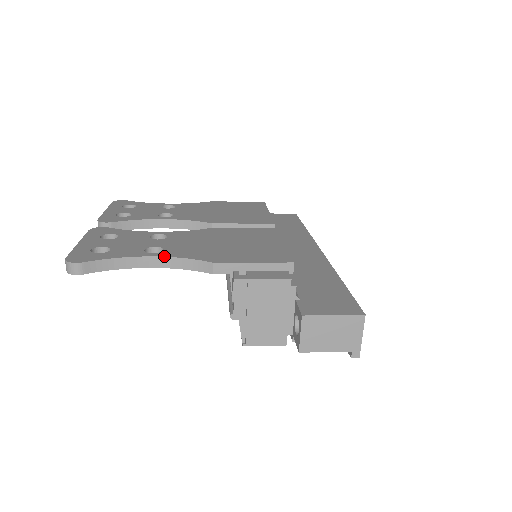
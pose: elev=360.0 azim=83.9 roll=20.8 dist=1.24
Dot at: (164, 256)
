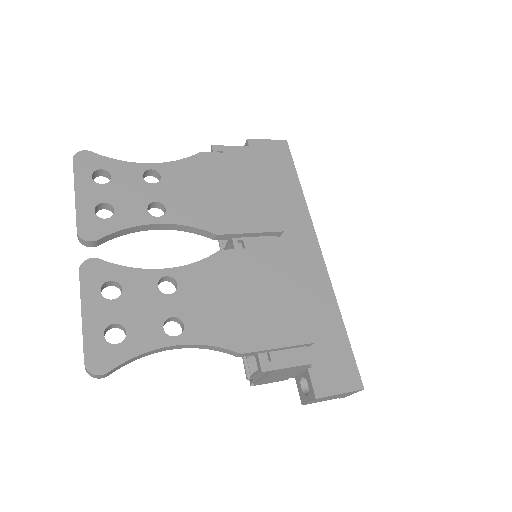
Dot at: (189, 344)
